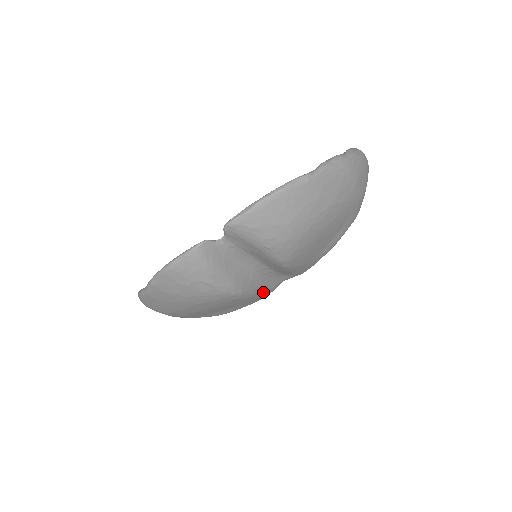
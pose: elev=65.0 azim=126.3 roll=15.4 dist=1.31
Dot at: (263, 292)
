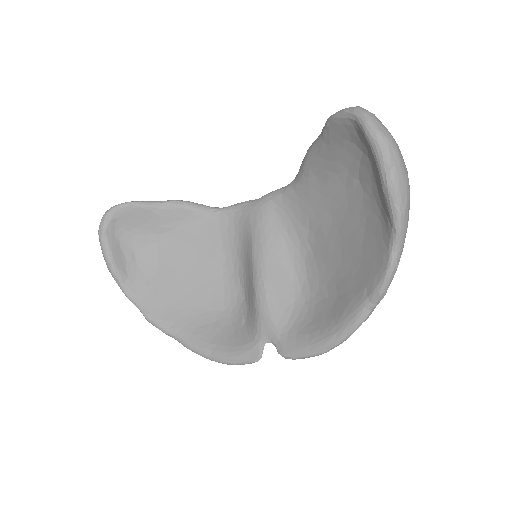
Dot at: occluded
